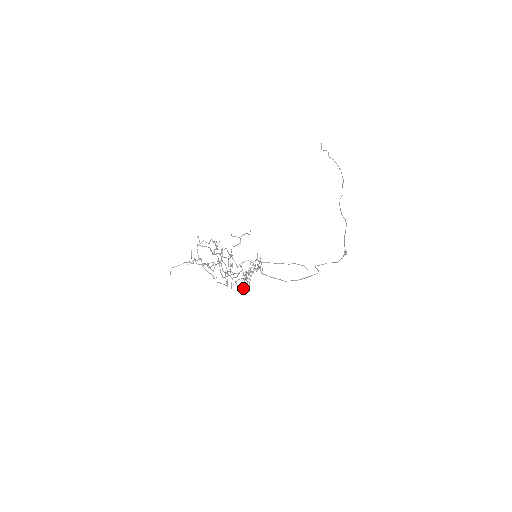
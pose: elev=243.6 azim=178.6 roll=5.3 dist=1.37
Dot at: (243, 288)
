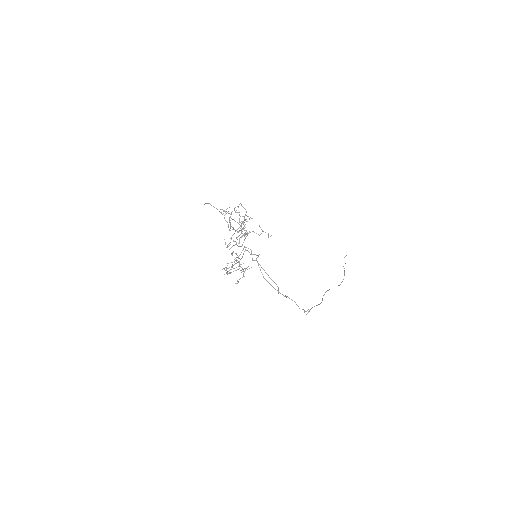
Dot at: occluded
